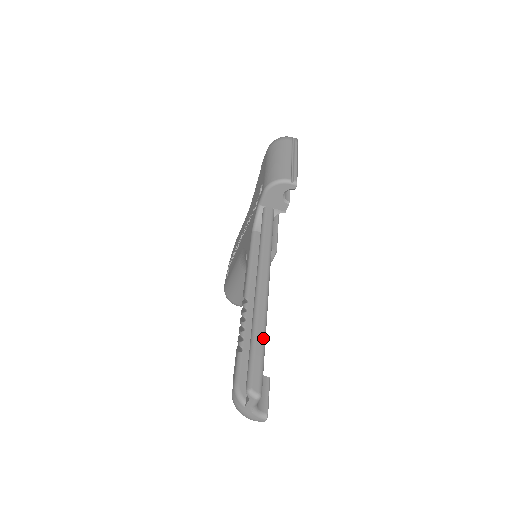
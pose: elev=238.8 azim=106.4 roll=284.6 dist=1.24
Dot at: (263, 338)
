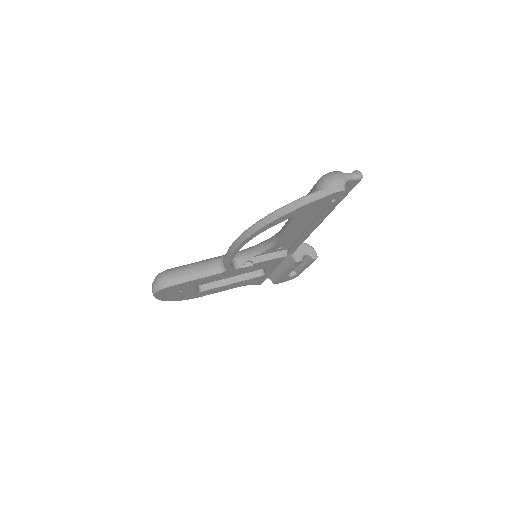
Dot at: (342, 199)
